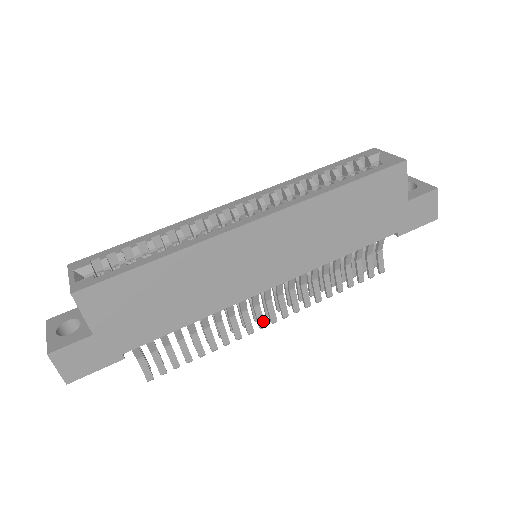
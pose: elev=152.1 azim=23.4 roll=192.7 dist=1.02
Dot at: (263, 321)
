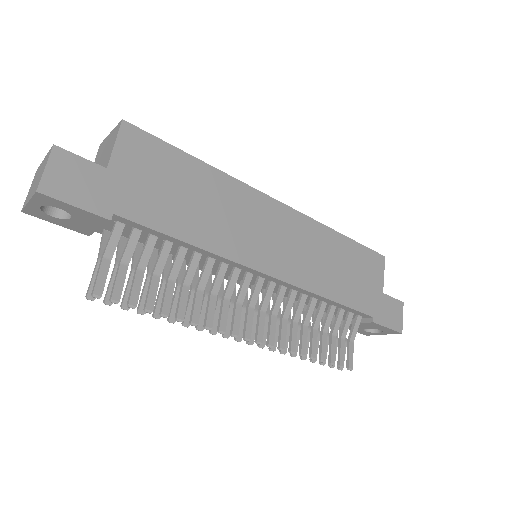
Dot at: (238, 327)
